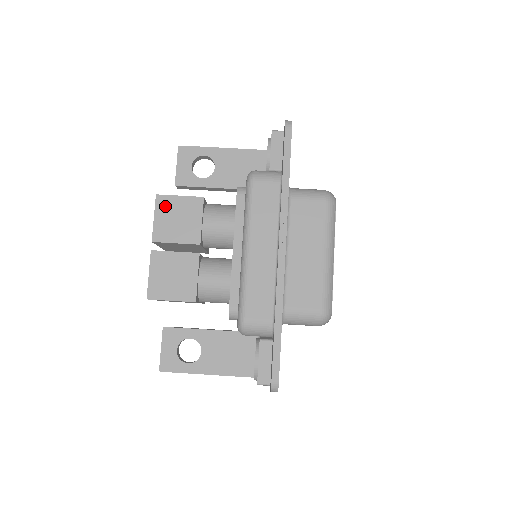
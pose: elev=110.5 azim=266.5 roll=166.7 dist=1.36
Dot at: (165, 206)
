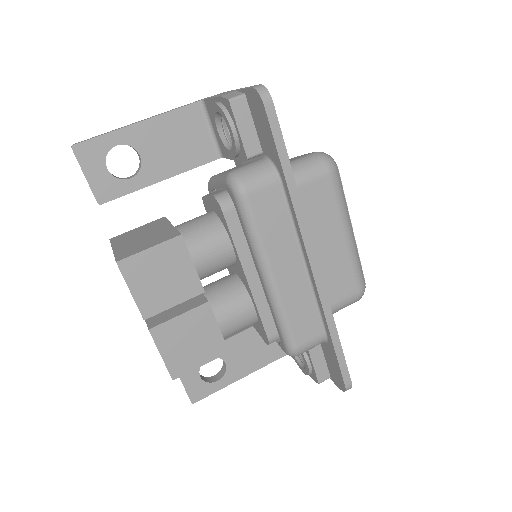
Dot at: (137, 271)
